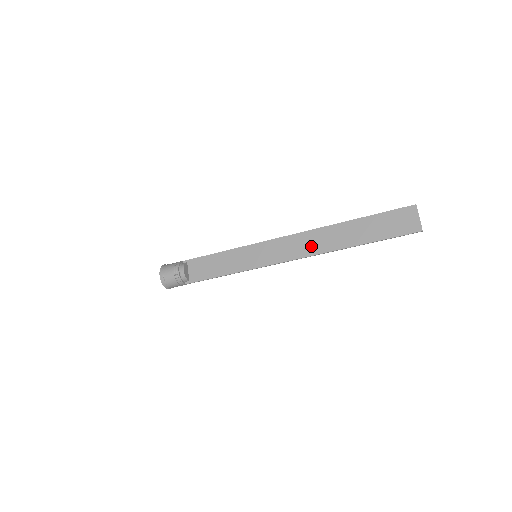
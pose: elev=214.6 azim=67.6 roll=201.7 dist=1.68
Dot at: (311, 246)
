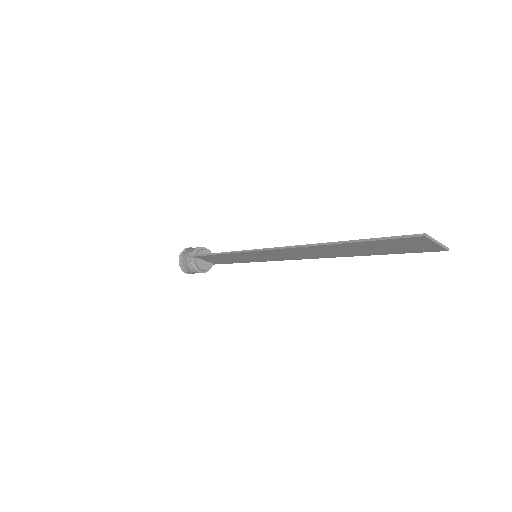
Dot at: (308, 255)
